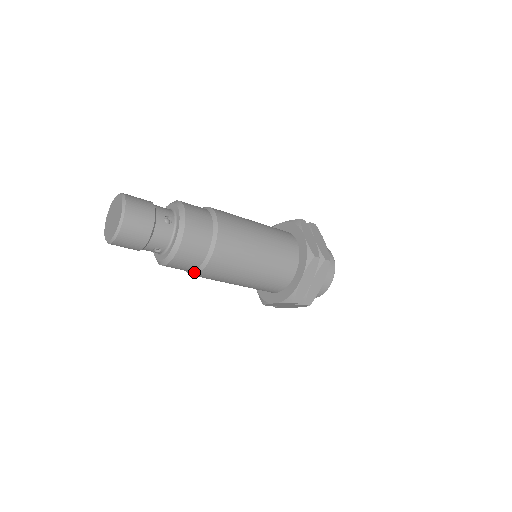
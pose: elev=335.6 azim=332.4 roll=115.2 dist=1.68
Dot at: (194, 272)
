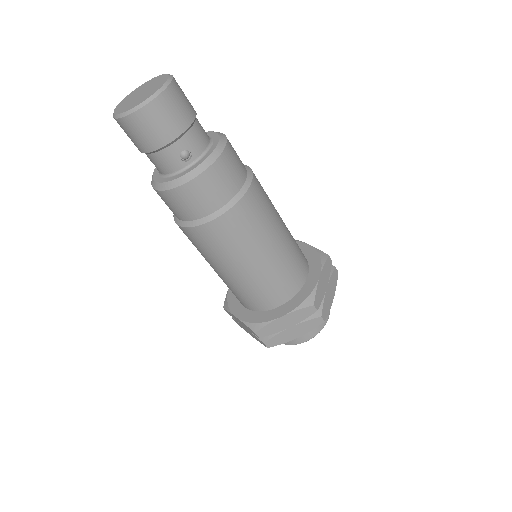
Dot at: (216, 213)
